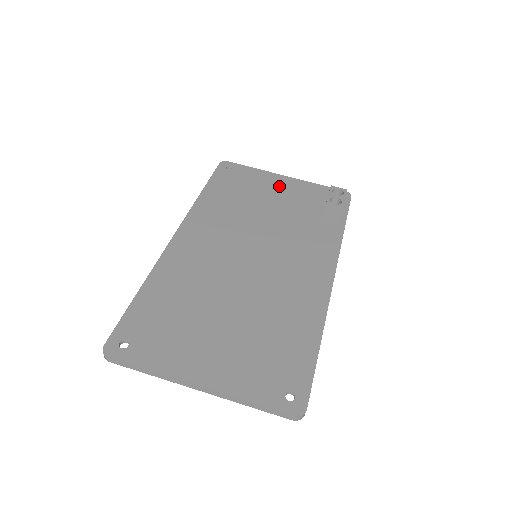
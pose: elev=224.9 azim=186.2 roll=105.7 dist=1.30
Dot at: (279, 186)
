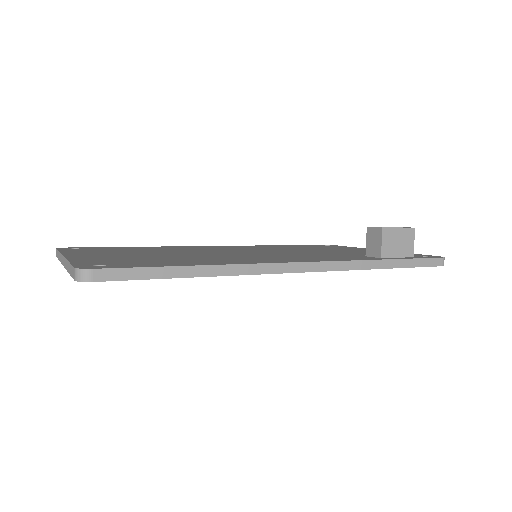
Dot at: (360, 250)
